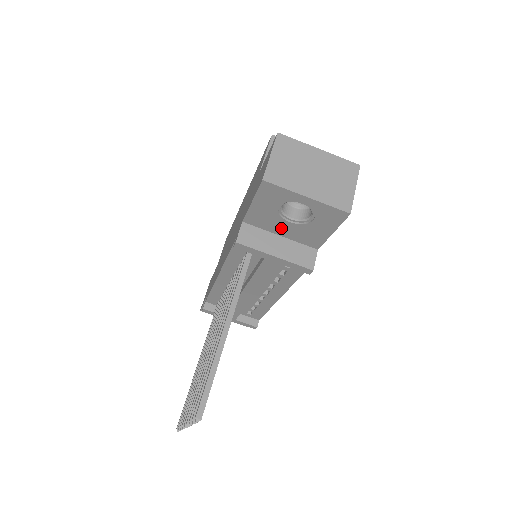
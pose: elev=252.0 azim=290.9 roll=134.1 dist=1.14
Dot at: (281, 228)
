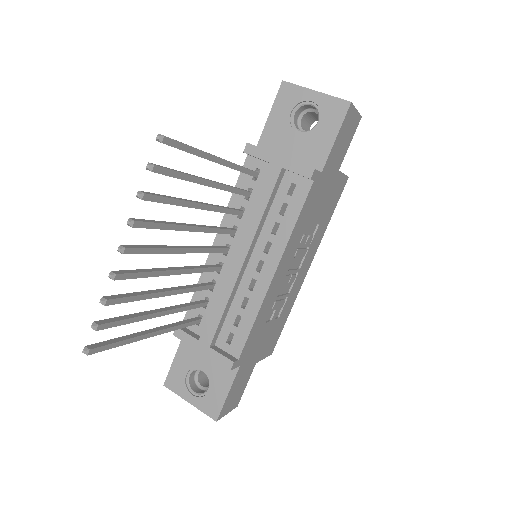
Dot at: (290, 146)
